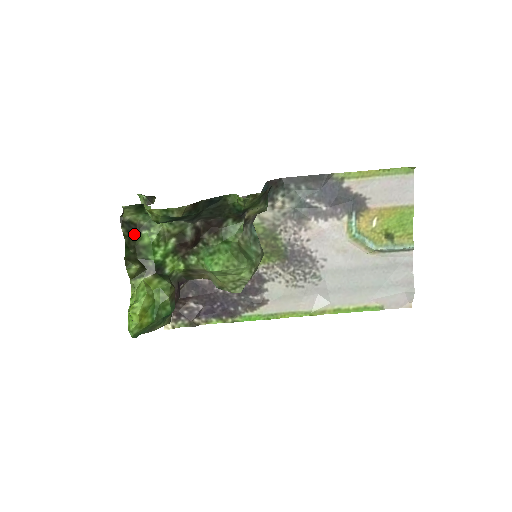
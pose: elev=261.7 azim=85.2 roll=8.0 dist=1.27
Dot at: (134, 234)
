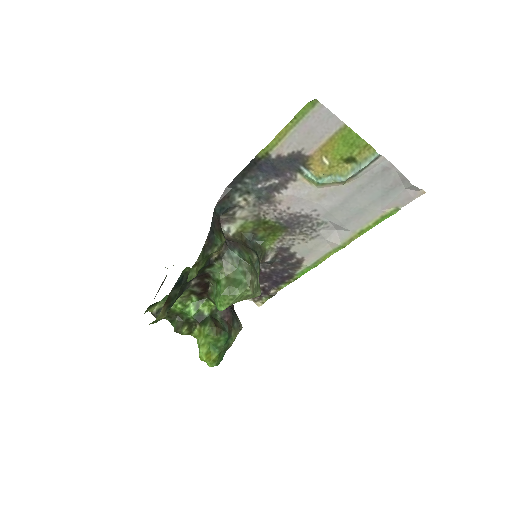
Dot at: (168, 312)
